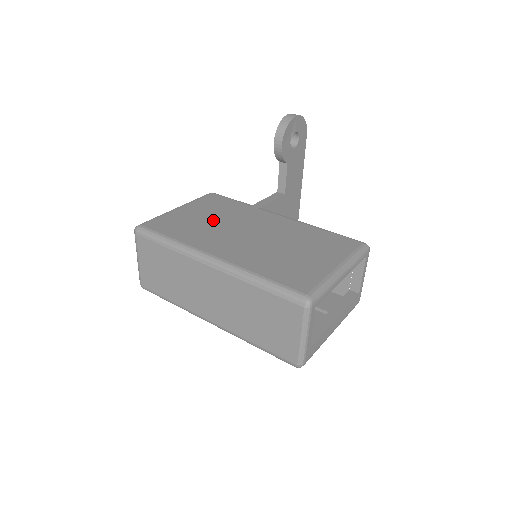
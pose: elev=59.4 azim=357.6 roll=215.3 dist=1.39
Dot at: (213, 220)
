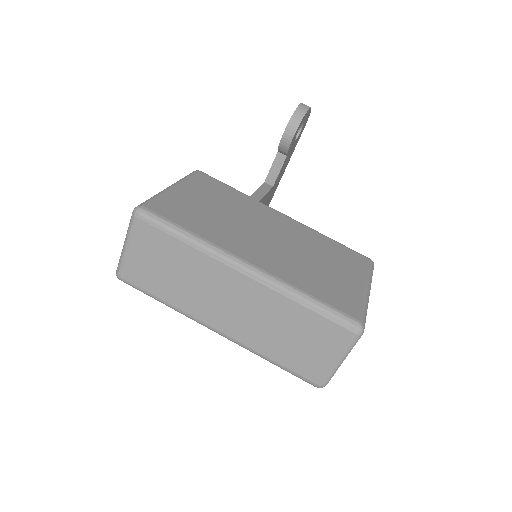
Dot at: (222, 211)
